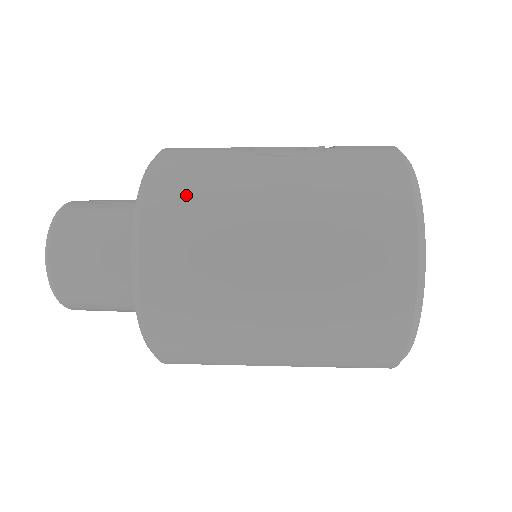
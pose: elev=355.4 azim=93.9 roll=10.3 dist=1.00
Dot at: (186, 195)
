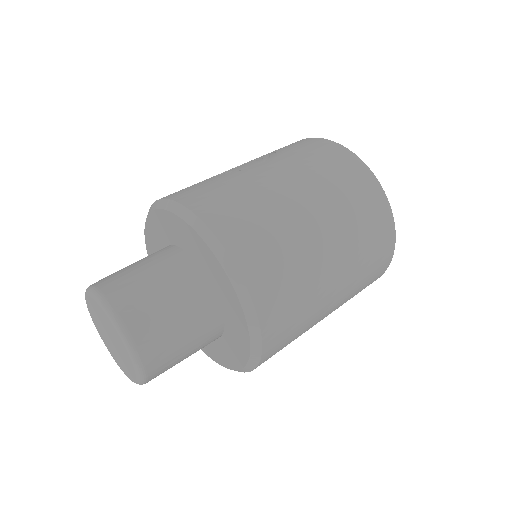
Dot at: (232, 207)
